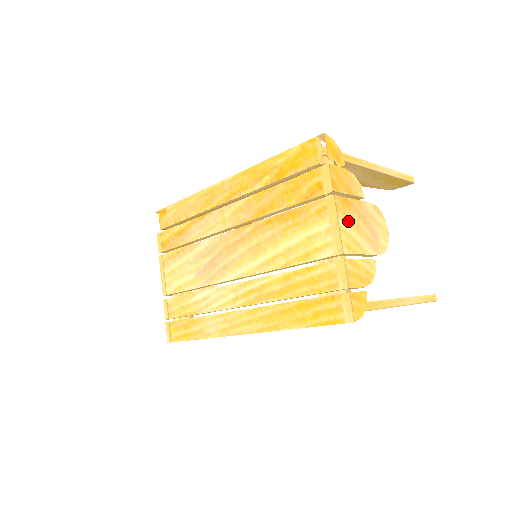
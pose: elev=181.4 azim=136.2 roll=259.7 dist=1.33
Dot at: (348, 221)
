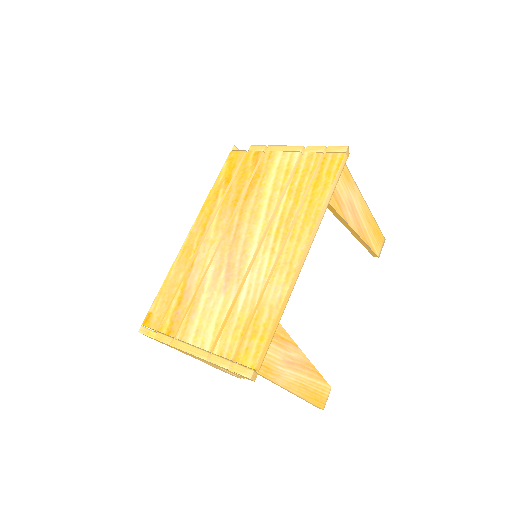
Dot at: occluded
